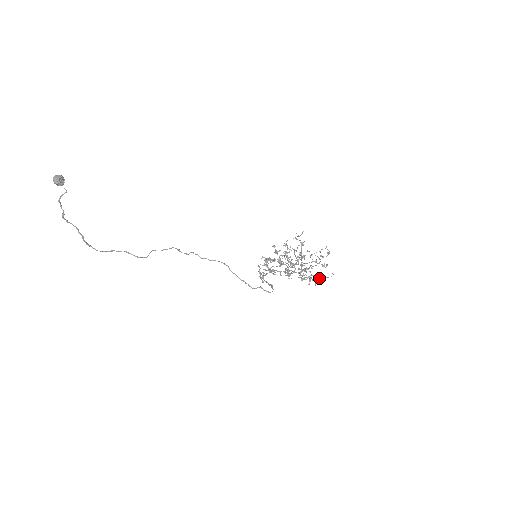
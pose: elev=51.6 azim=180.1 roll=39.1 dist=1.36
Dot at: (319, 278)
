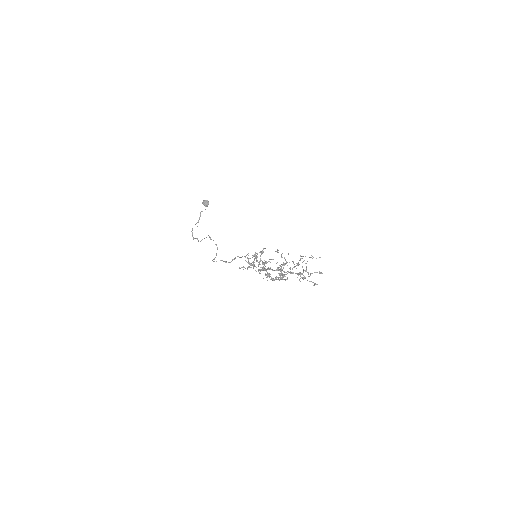
Dot at: (280, 279)
